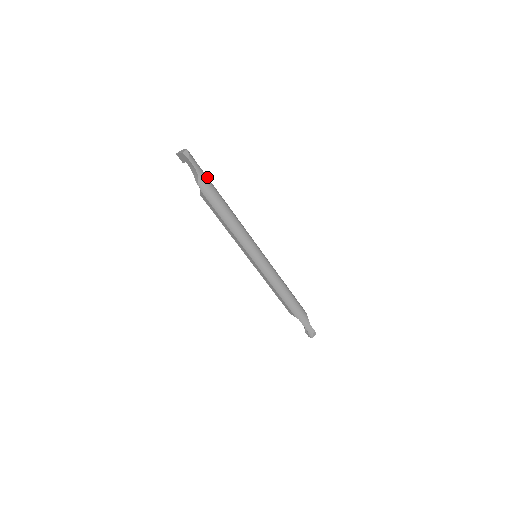
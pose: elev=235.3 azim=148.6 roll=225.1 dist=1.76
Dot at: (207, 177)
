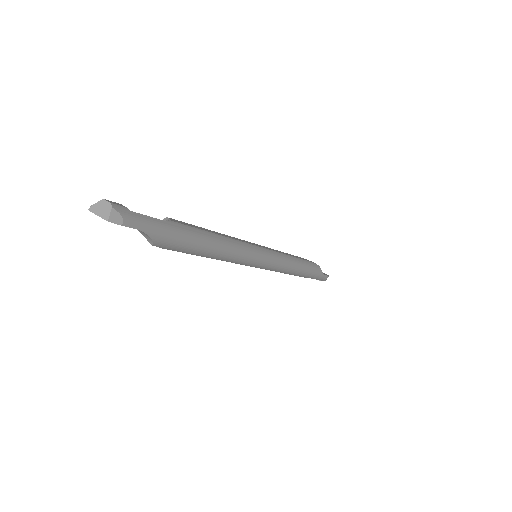
Dot at: (164, 221)
